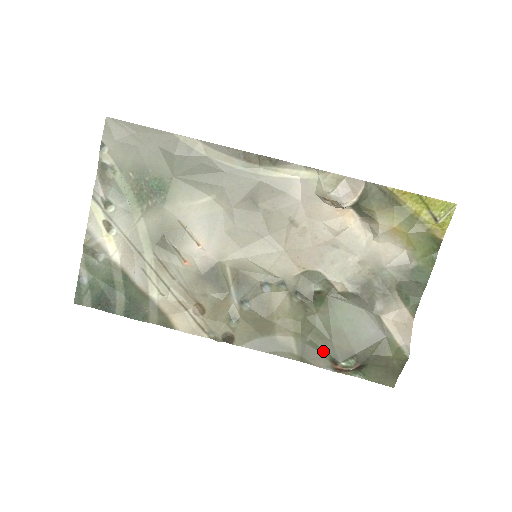
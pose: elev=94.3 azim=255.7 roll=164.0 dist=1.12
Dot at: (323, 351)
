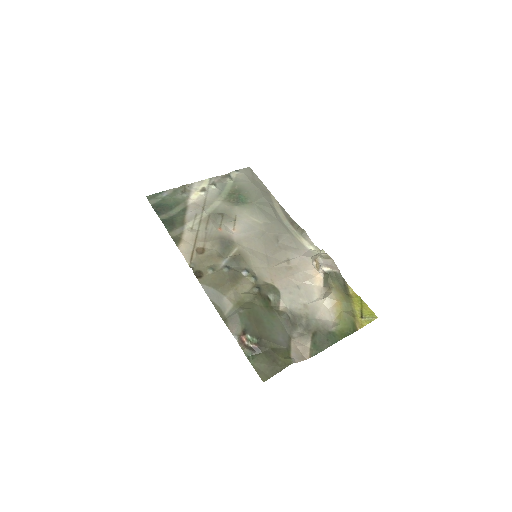
Dot at: (244, 322)
